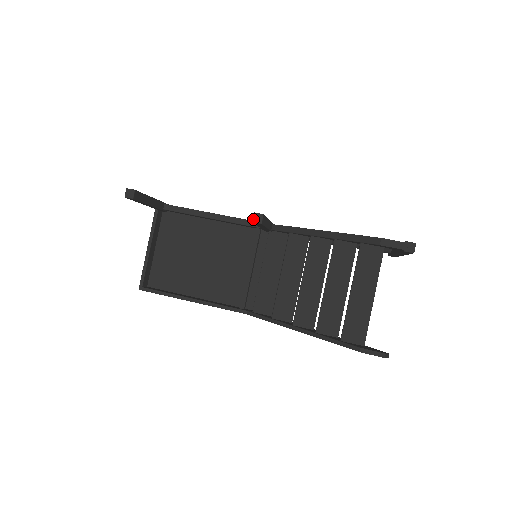
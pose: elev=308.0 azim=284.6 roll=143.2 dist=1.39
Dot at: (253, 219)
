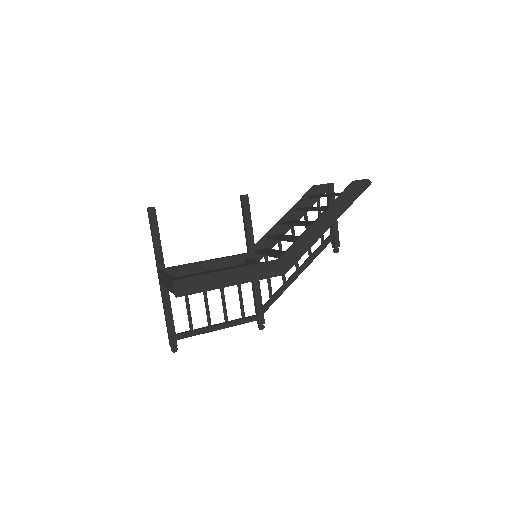
Dot at: (242, 195)
